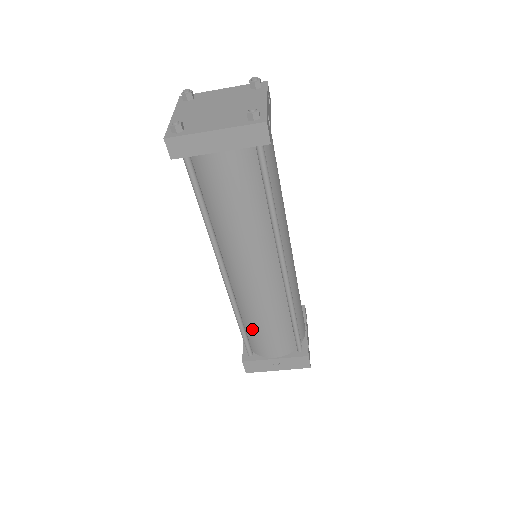
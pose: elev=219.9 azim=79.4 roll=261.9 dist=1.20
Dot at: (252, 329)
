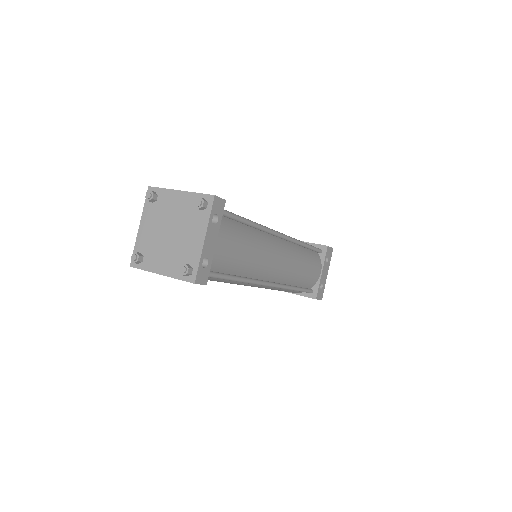
Dot at: occluded
